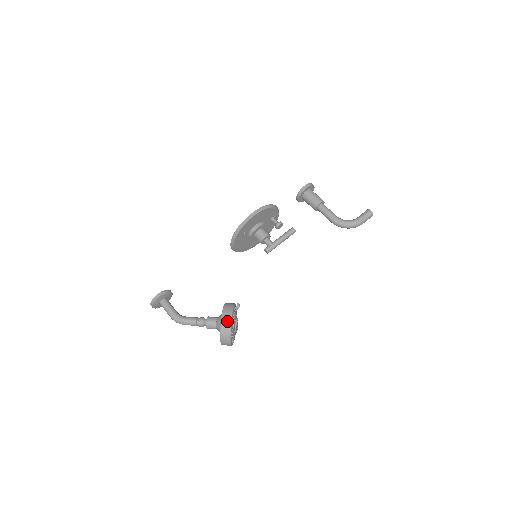
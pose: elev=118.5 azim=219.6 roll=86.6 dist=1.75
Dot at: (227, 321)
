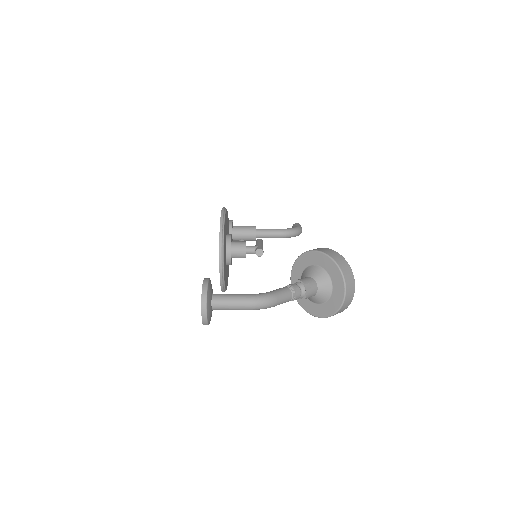
Dot at: (328, 250)
